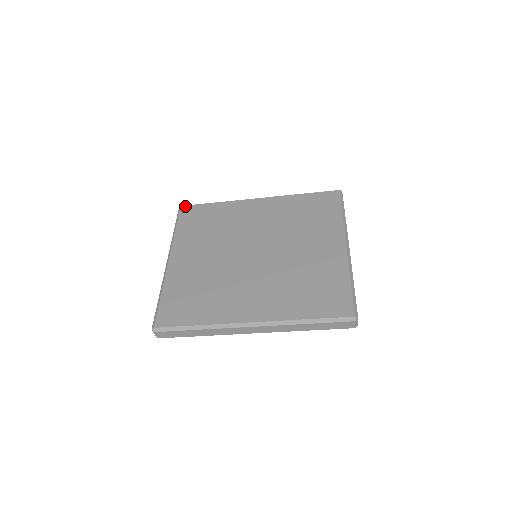
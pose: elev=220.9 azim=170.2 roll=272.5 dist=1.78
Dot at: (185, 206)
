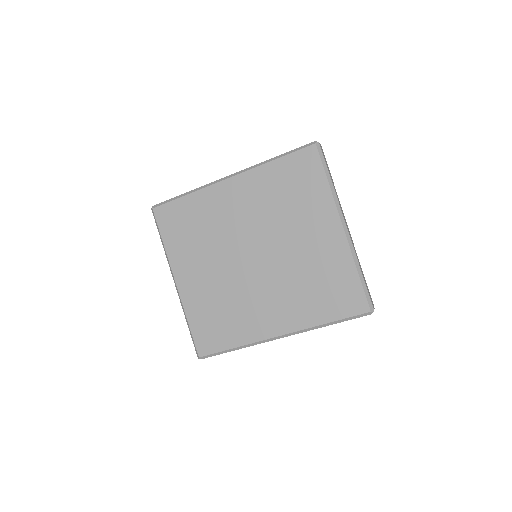
Dot at: (157, 208)
